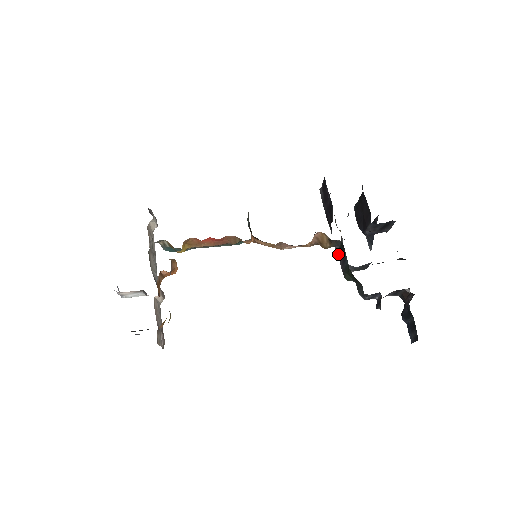
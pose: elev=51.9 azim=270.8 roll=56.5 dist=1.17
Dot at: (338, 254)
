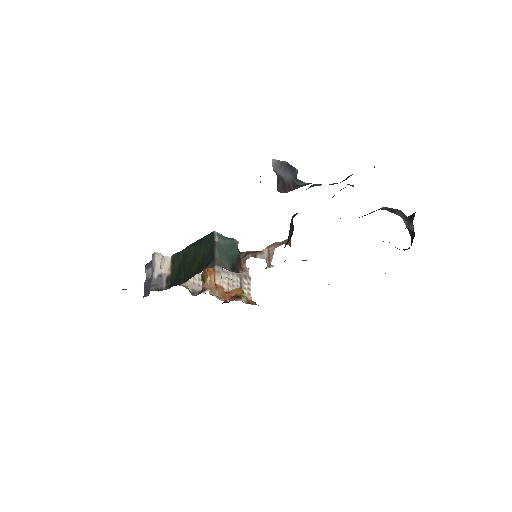
Dot at: occluded
